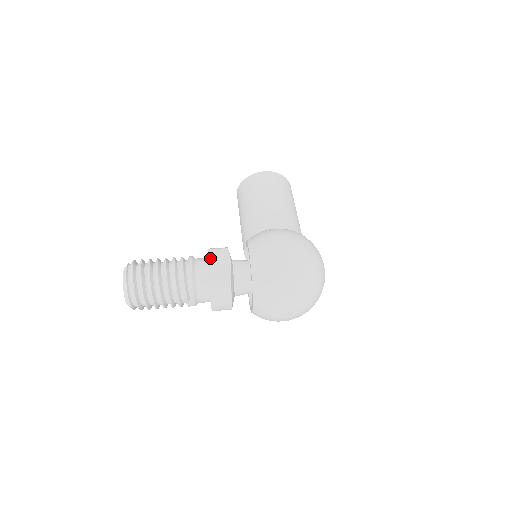
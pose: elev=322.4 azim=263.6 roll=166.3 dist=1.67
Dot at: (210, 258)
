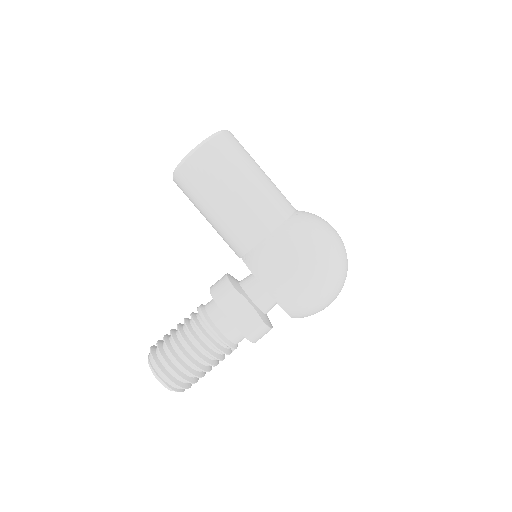
Dot at: (226, 313)
